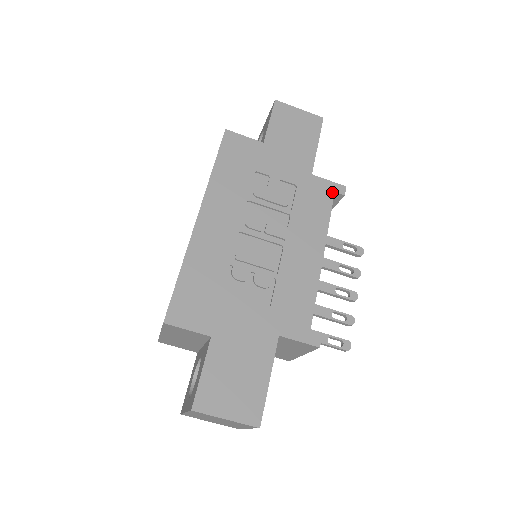
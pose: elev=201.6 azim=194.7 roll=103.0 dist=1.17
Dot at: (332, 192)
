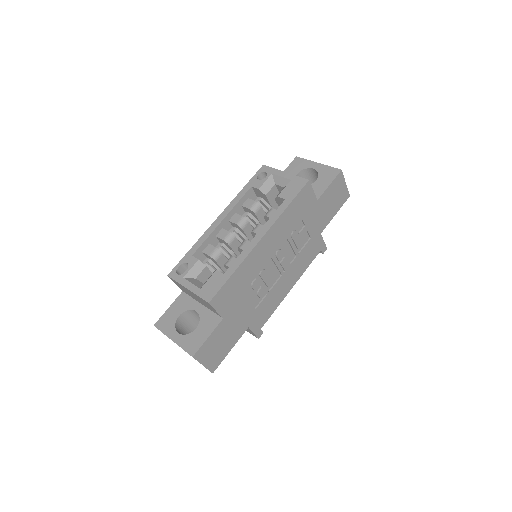
Dot at: (320, 250)
